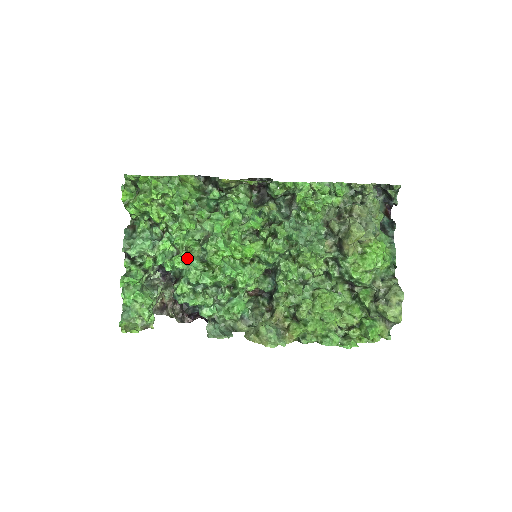
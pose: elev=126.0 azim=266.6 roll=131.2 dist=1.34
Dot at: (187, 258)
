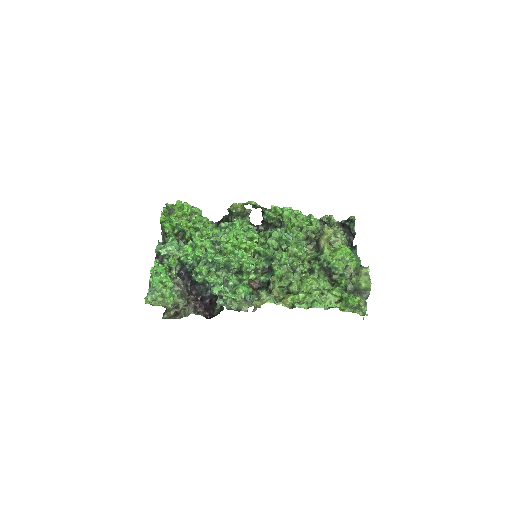
Dot at: (204, 253)
